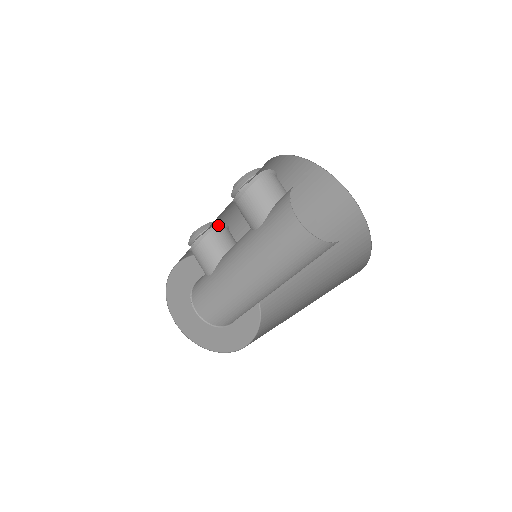
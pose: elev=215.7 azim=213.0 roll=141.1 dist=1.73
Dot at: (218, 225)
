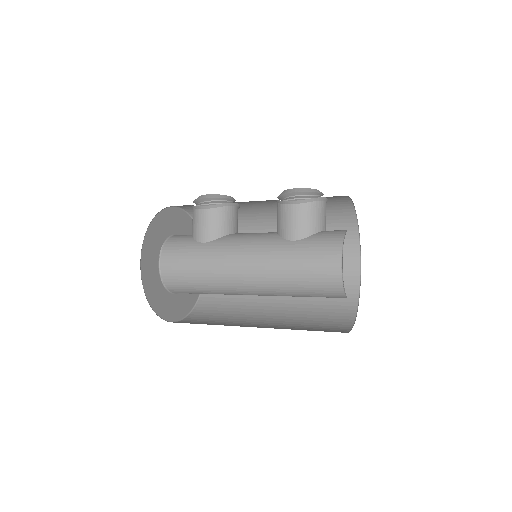
Dot at: (236, 204)
